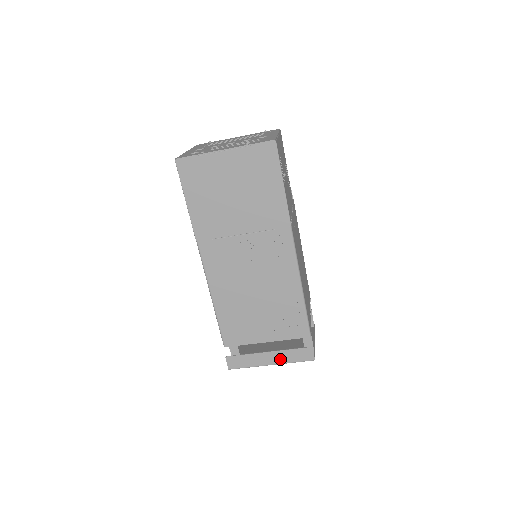
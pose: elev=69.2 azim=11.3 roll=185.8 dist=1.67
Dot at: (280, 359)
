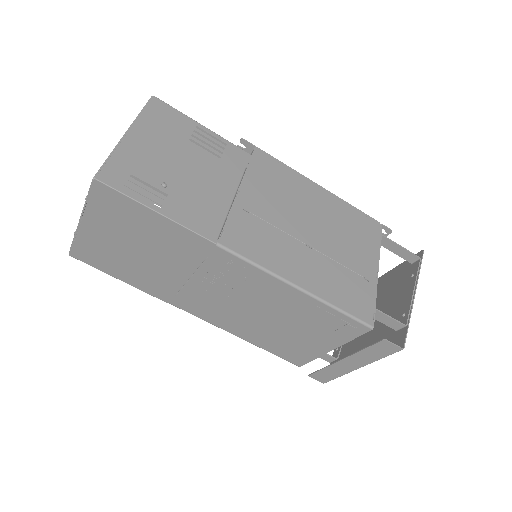
Dot at: (362, 361)
